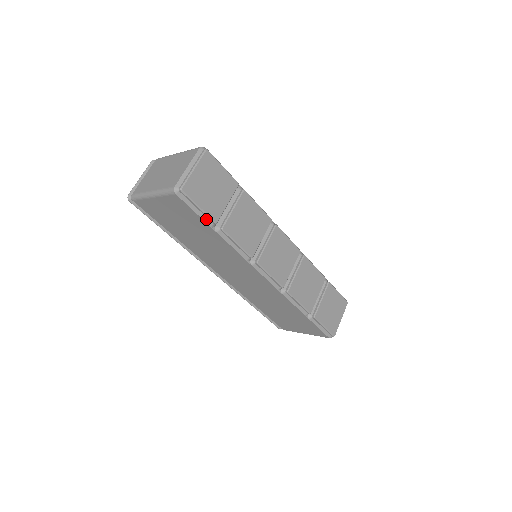
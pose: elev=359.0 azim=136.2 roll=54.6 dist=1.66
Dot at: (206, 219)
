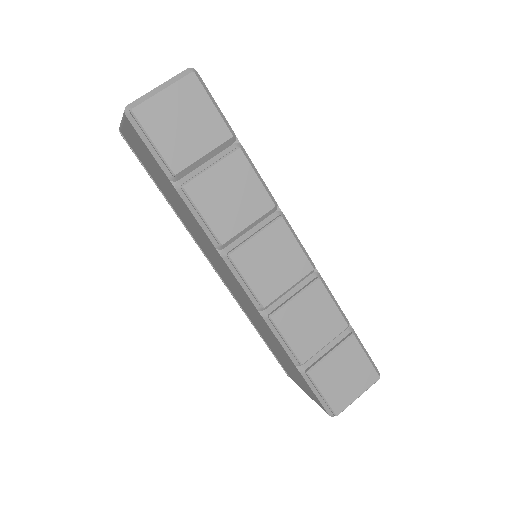
Dot at: (163, 165)
